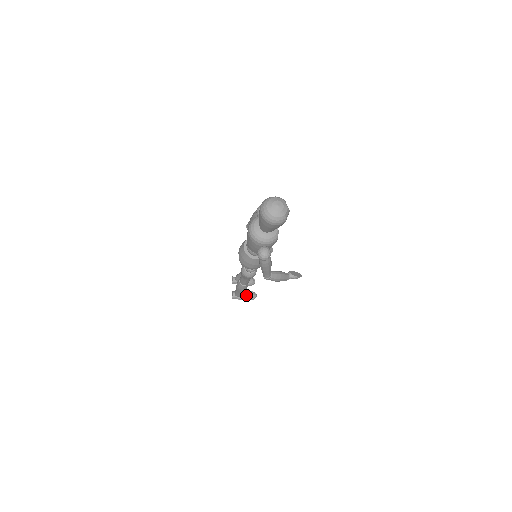
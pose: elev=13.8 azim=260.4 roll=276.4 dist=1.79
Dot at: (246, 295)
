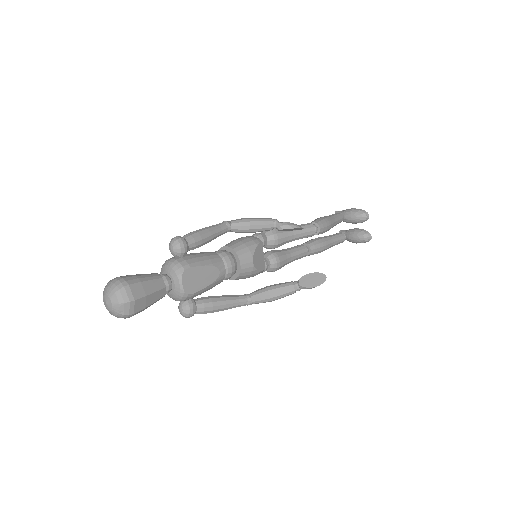
Dot at: (353, 239)
